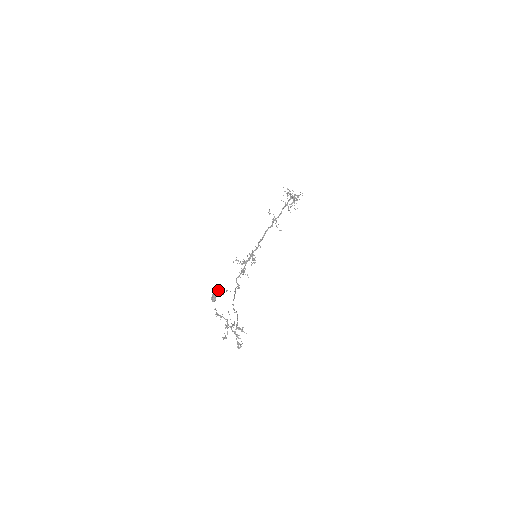
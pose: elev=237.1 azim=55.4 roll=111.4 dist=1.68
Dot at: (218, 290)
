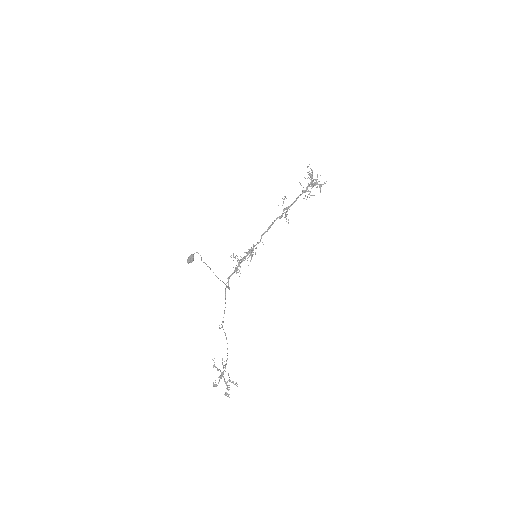
Dot at: (197, 252)
